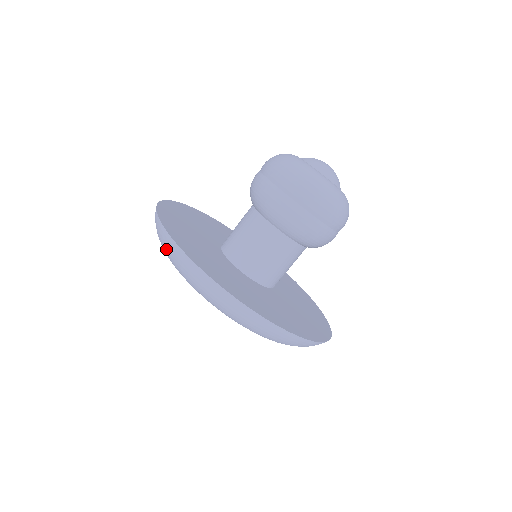
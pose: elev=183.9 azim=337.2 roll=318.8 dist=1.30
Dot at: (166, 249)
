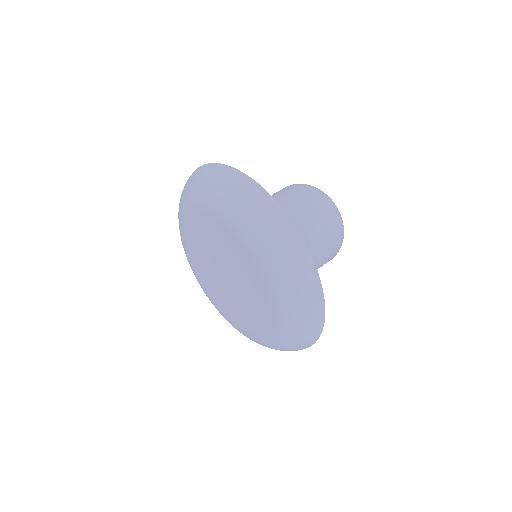
Dot at: (258, 210)
